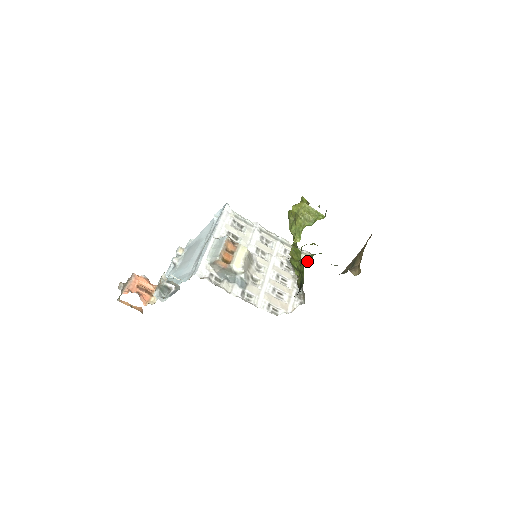
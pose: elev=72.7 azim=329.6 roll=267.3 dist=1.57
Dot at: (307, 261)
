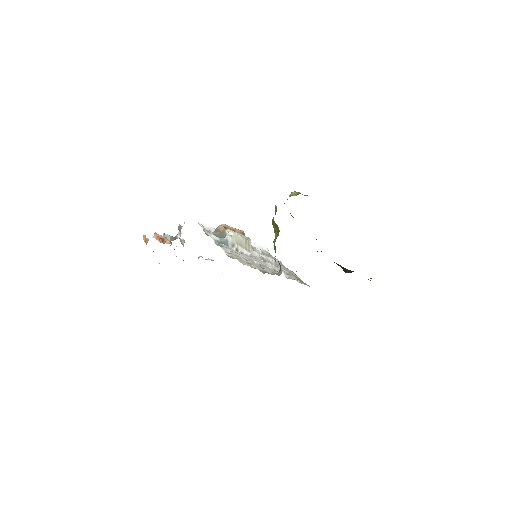
Dot at: occluded
